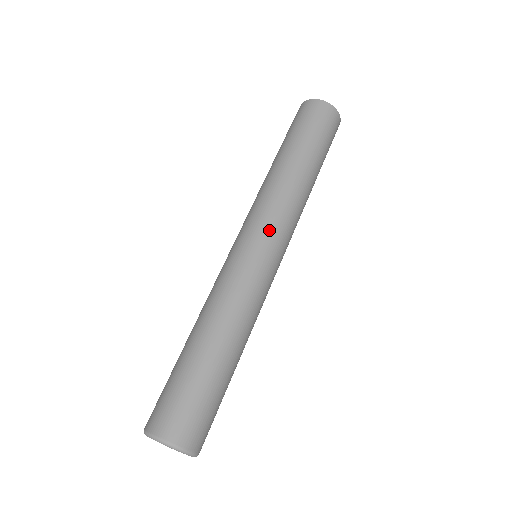
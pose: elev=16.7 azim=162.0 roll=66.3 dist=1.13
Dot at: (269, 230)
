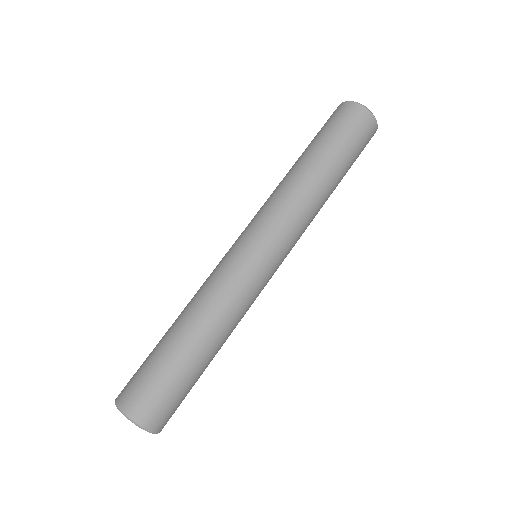
Dot at: (250, 225)
